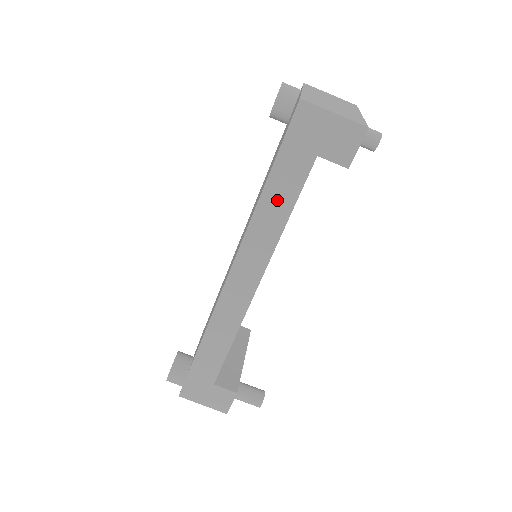
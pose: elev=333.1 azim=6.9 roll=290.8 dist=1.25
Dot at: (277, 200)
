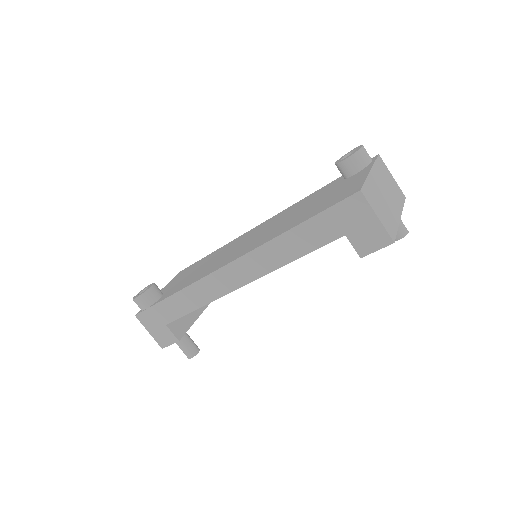
Dot at: (296, 242)
